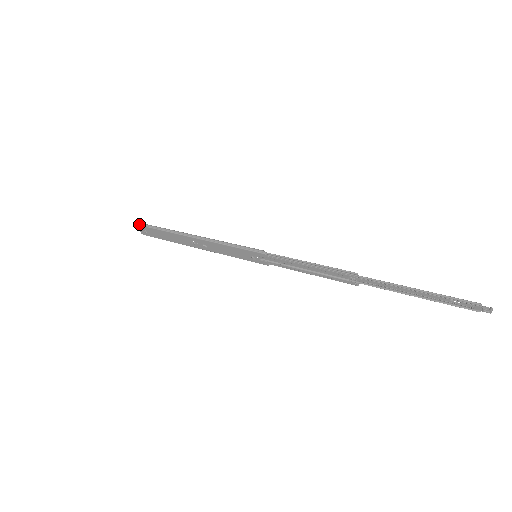
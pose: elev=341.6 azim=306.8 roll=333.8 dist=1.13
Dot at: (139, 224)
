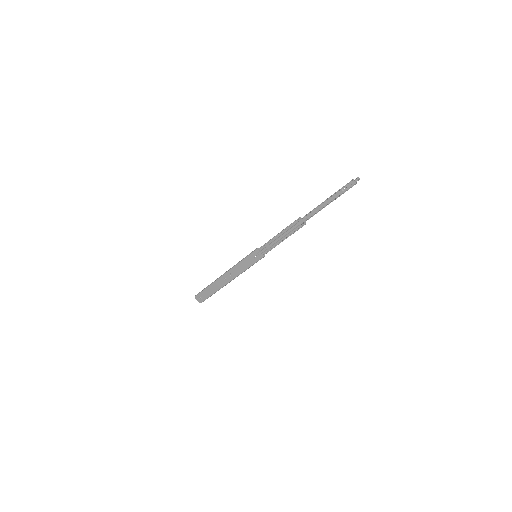
Dot at: (195, 296)
